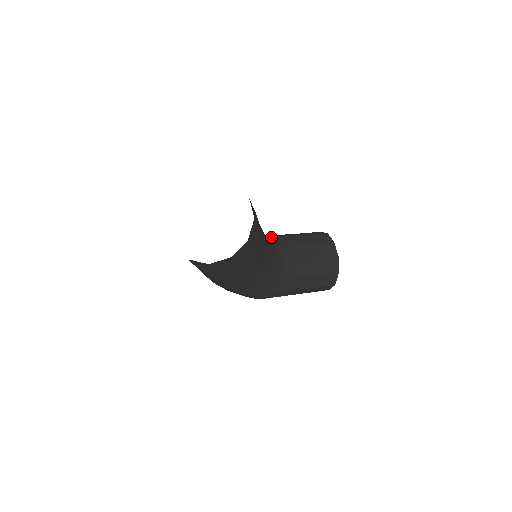
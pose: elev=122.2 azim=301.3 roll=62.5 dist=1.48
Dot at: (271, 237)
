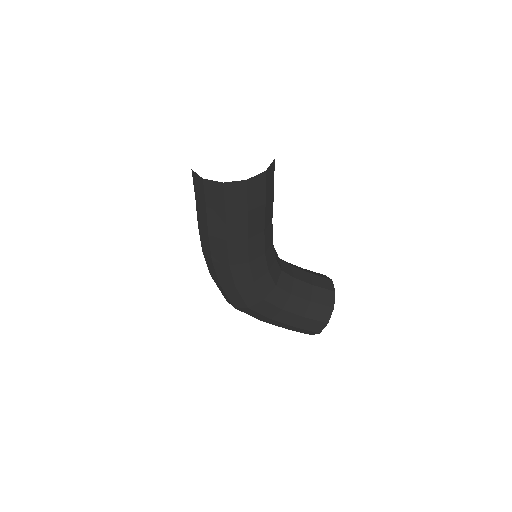
Dot at: occluded
